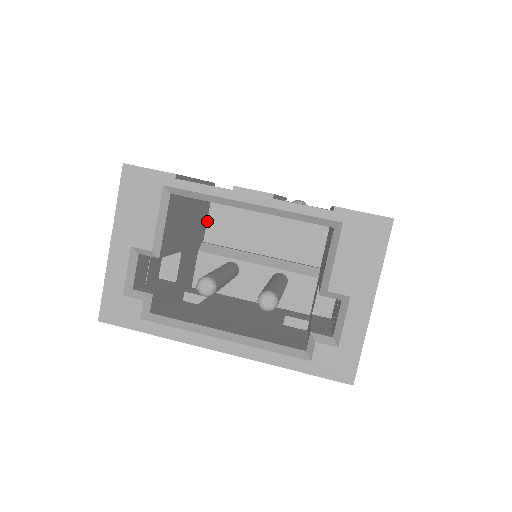
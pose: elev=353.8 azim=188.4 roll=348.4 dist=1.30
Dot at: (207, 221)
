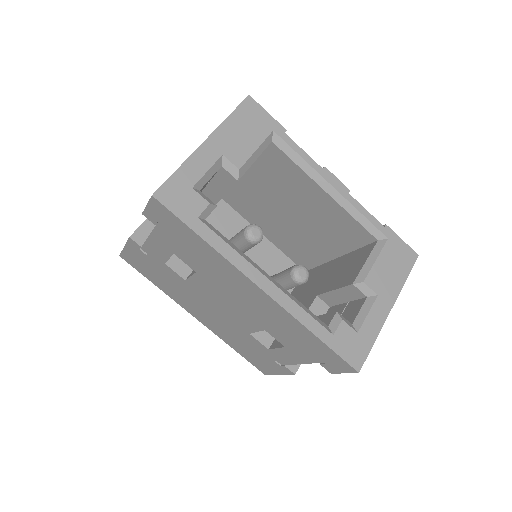
Dot at: occluded
